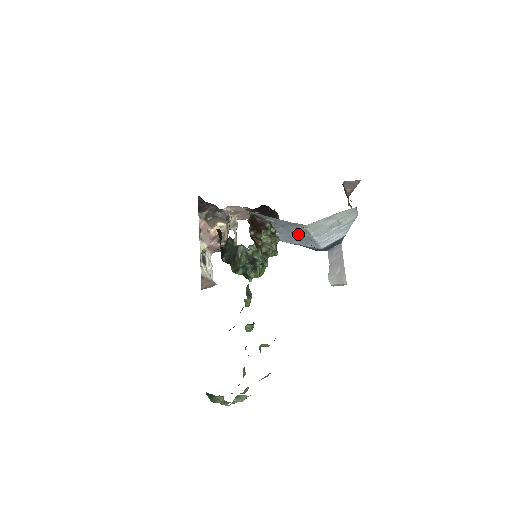
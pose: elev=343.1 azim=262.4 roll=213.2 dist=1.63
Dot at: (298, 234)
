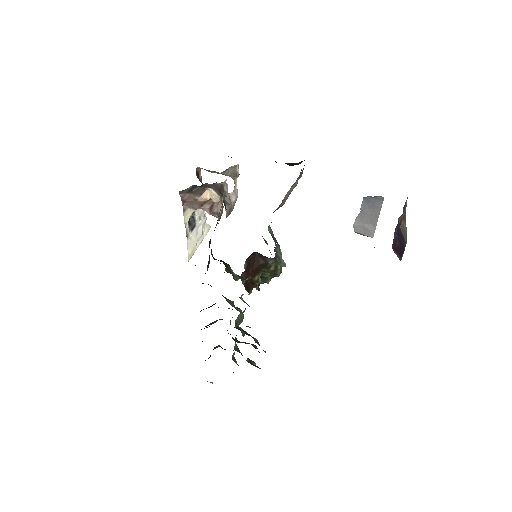
Dot at: occluded
